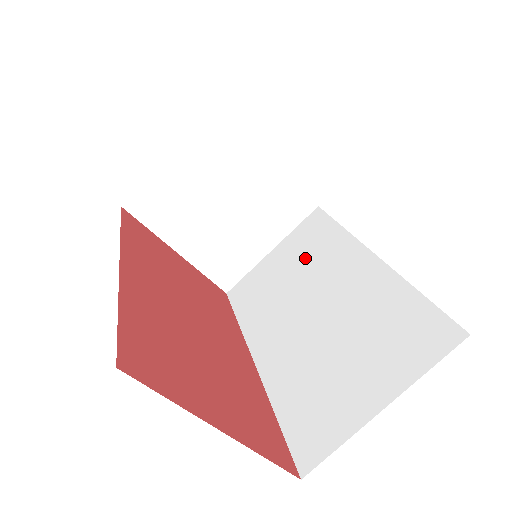
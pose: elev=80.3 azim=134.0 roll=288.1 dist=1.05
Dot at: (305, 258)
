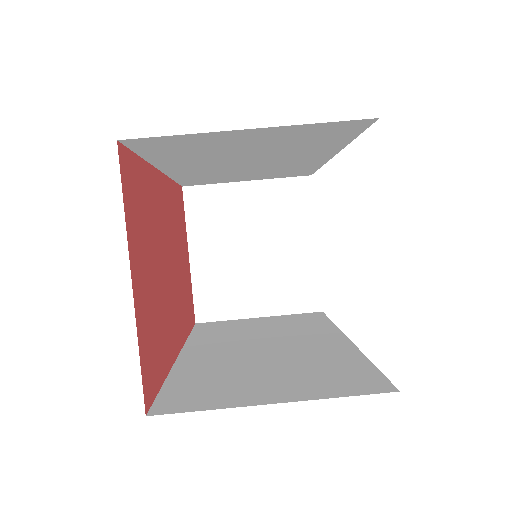
Dot at: (285, 326)
